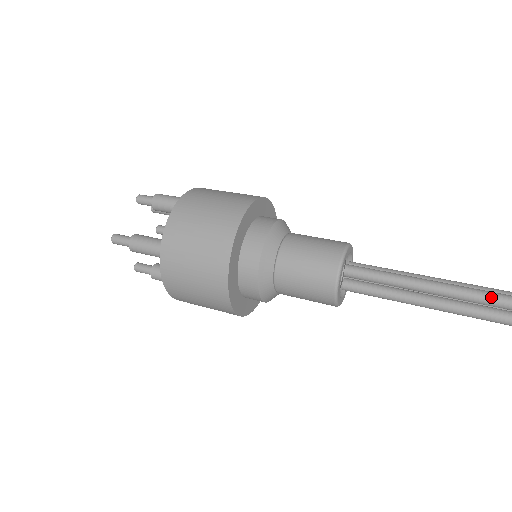
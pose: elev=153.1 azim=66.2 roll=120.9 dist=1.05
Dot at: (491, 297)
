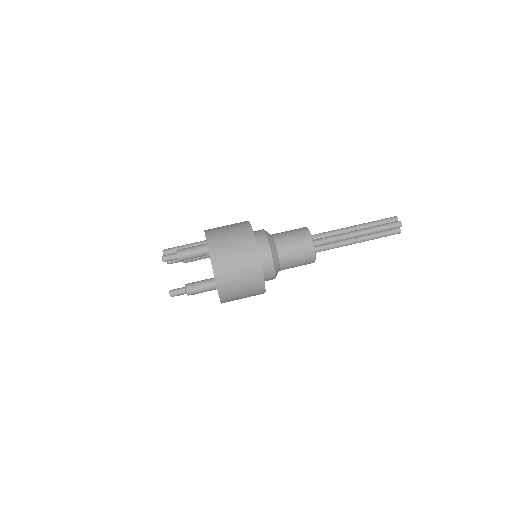
Dot at: (383, 229)
